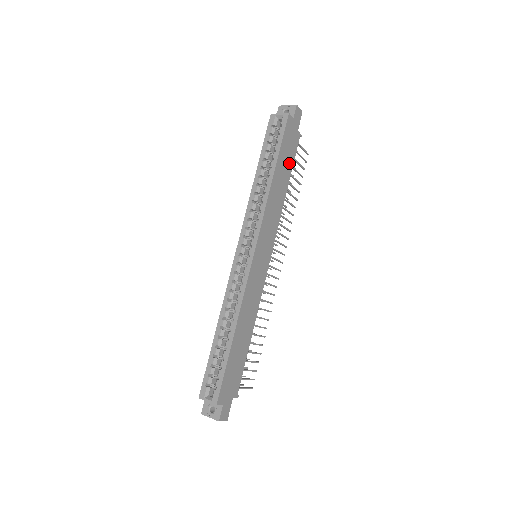
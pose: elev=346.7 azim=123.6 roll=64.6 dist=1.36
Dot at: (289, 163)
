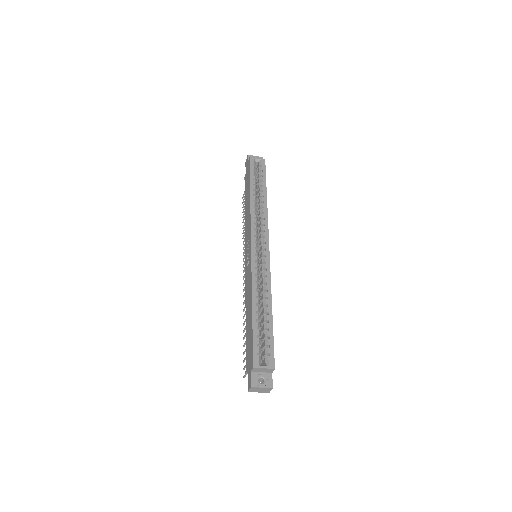
Dot at: occluded
